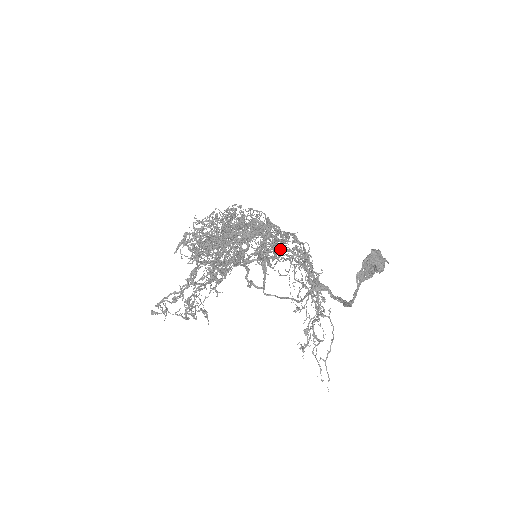
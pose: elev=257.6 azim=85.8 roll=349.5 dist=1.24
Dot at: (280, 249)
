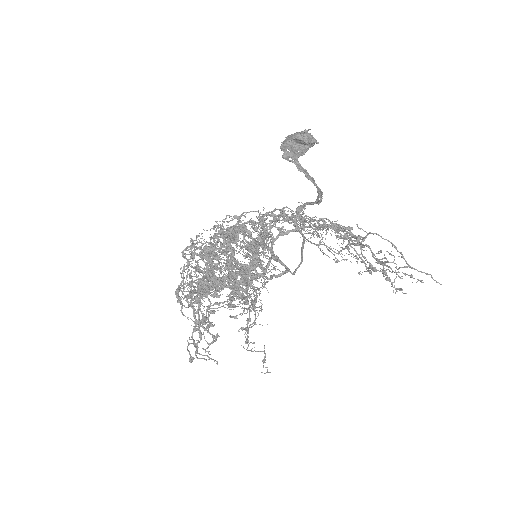
Dot at: (239, 220)
